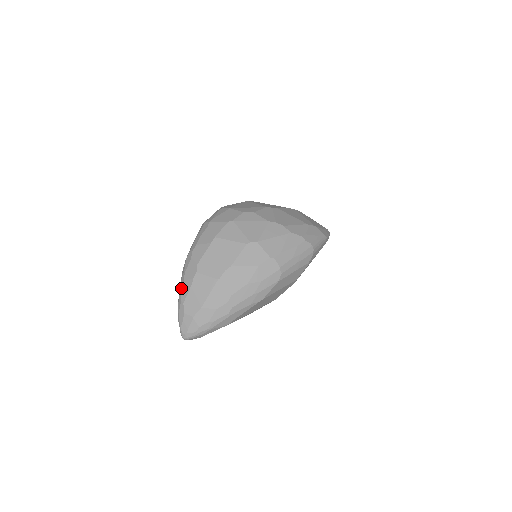
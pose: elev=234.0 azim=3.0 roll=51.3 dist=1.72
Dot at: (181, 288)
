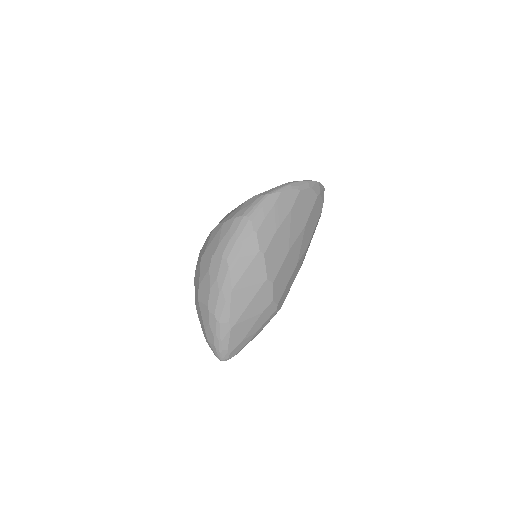
Dot at: occluded
